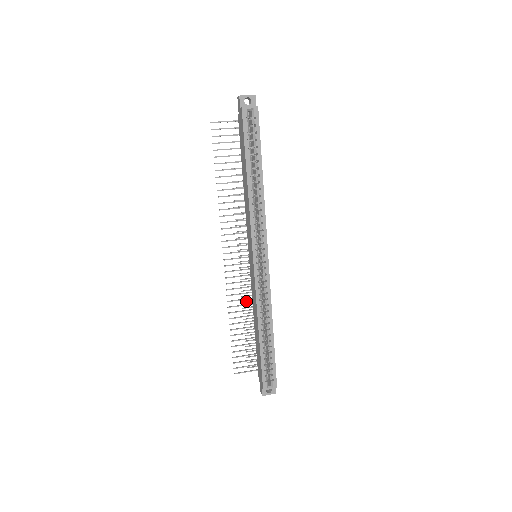
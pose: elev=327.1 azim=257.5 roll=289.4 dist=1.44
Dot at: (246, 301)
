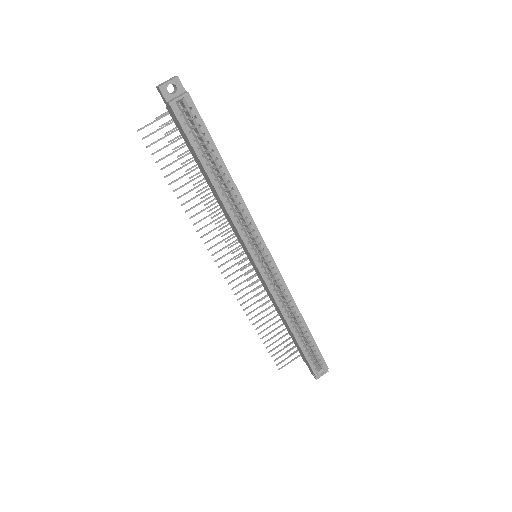
Dot at: occluded
